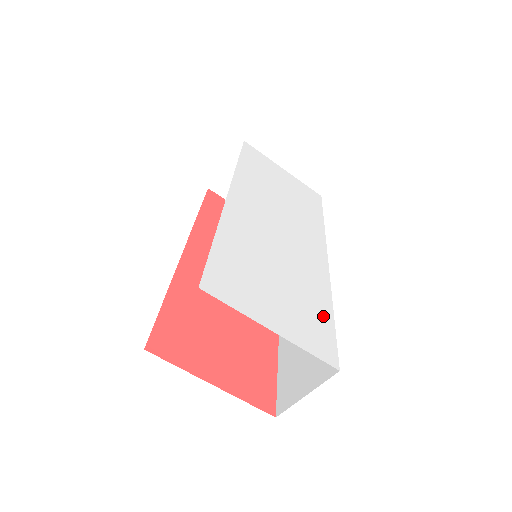
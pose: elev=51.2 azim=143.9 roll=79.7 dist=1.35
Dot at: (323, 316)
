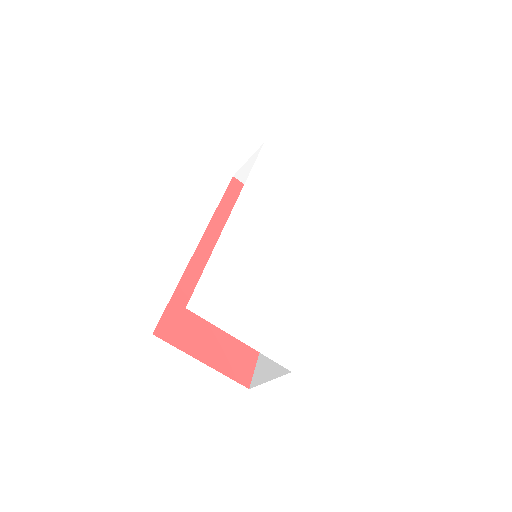
Dot at: (292, 324)
